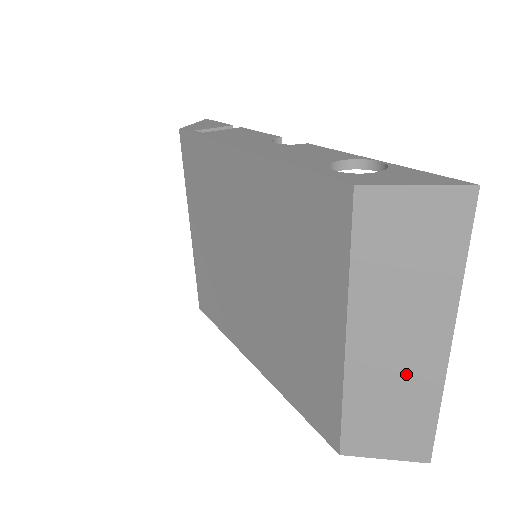
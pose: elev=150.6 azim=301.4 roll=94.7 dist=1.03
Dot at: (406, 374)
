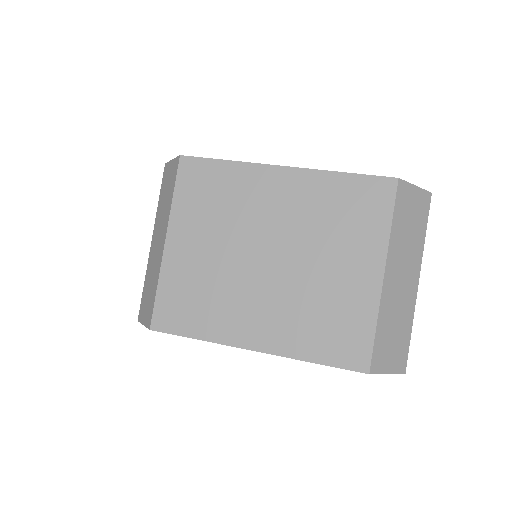
Dot at: (403, 301)
